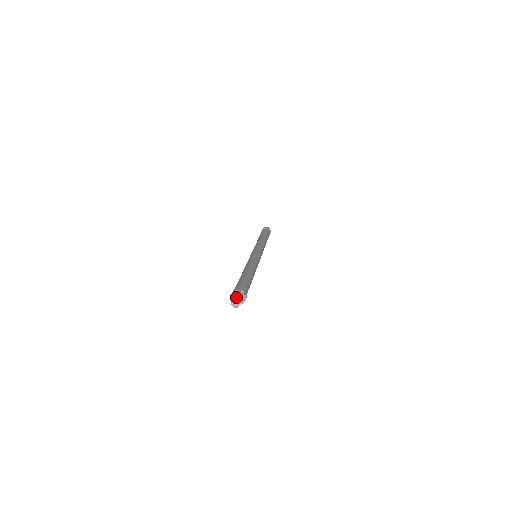
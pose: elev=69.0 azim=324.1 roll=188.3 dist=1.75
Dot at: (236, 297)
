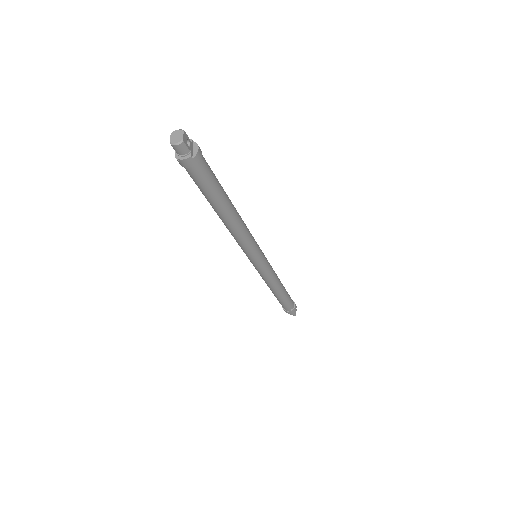
Dot at: (172, 132)
